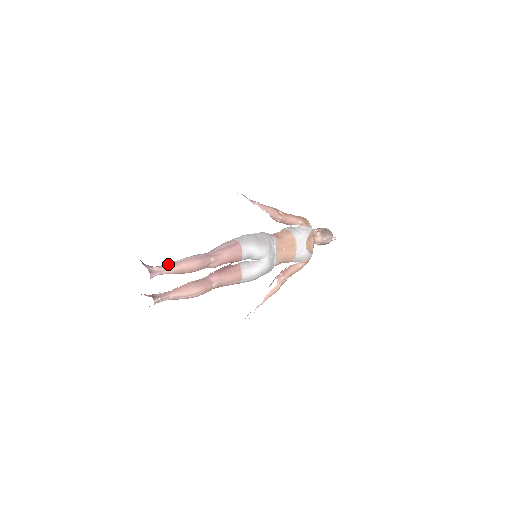
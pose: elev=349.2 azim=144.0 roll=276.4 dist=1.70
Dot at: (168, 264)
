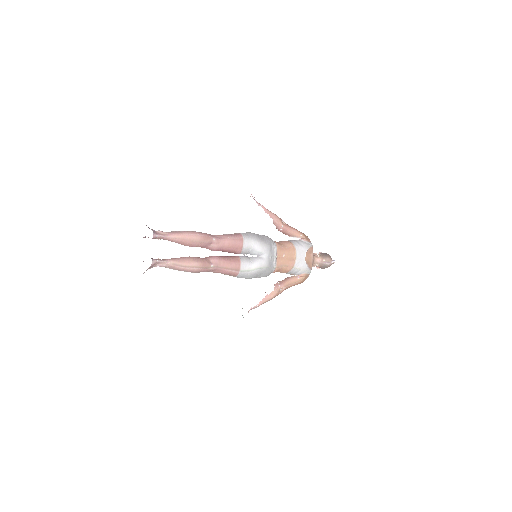
Dot at: (172, 231)
